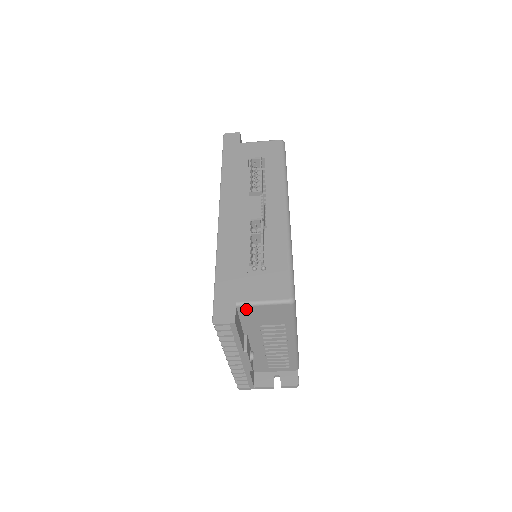
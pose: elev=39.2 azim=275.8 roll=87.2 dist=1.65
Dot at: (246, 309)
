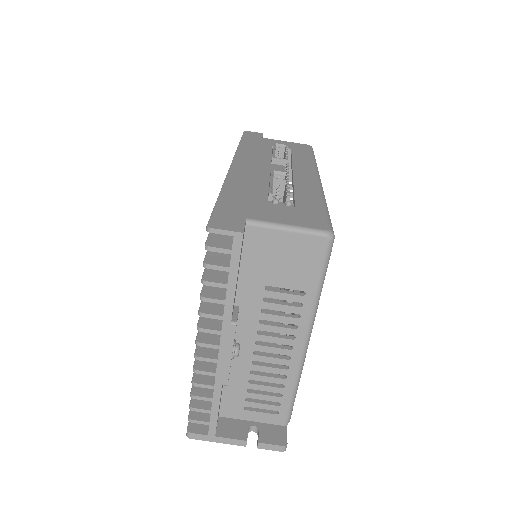
Dot at: (258, 235)
